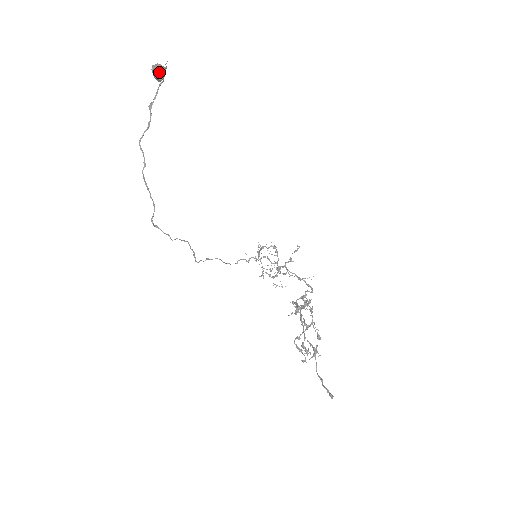
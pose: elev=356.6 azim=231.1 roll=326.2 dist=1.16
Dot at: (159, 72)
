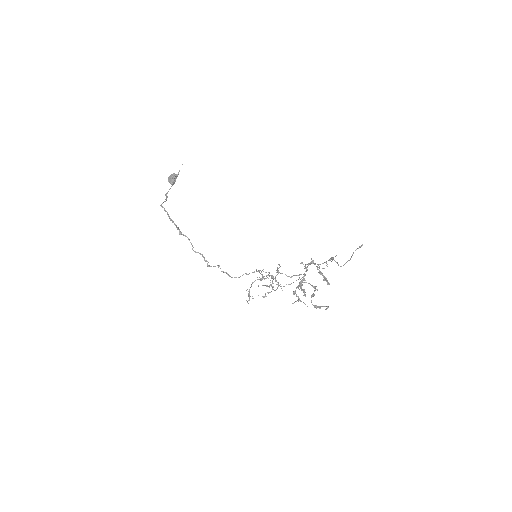
Dot at: (175, 175)
